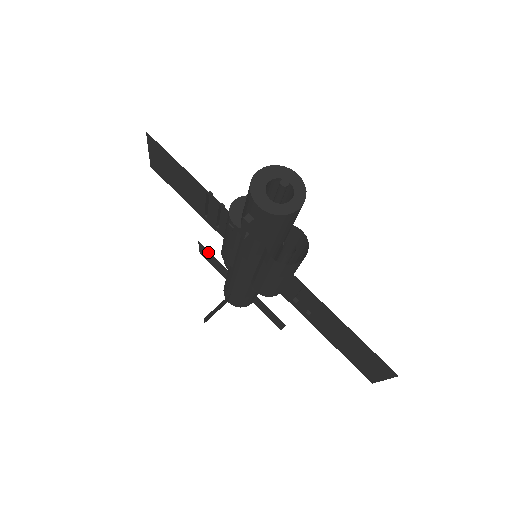
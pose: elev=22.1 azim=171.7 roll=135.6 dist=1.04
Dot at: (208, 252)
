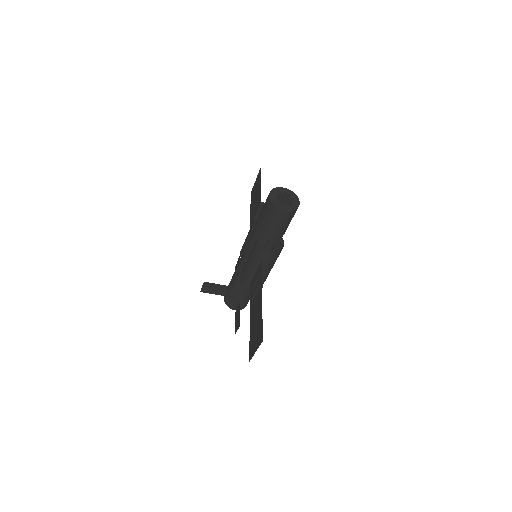
Dot at: occluded
